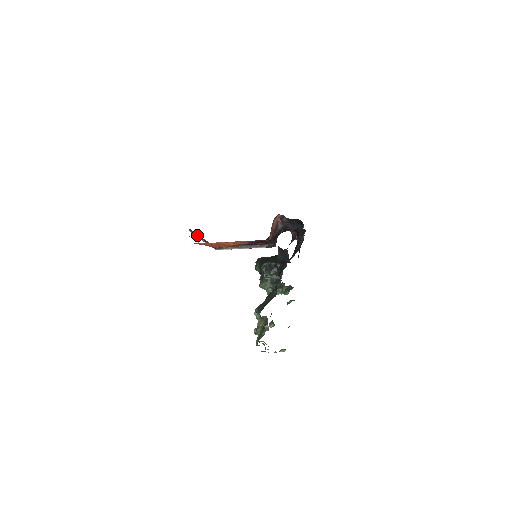
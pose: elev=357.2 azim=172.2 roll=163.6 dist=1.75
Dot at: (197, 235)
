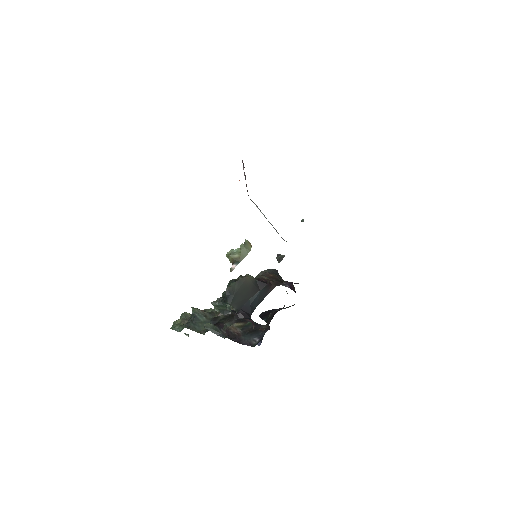
Dot at: occluded
